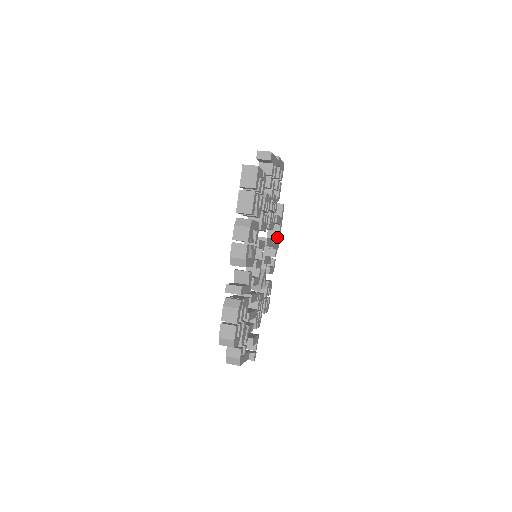
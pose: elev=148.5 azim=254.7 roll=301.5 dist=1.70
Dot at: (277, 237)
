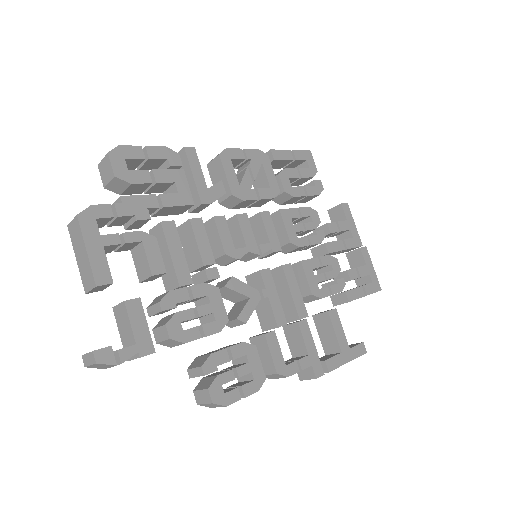
Dot at: (325, 360)
